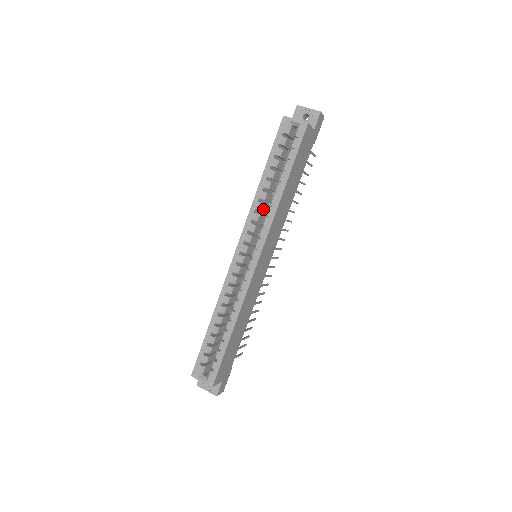
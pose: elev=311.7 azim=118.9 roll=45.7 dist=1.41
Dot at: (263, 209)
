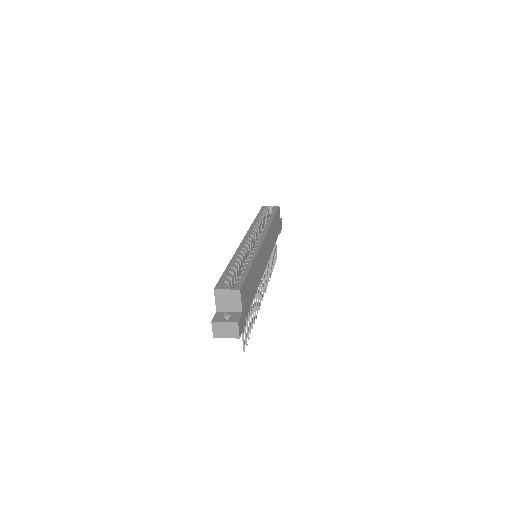
Dot at: (259, 231)
